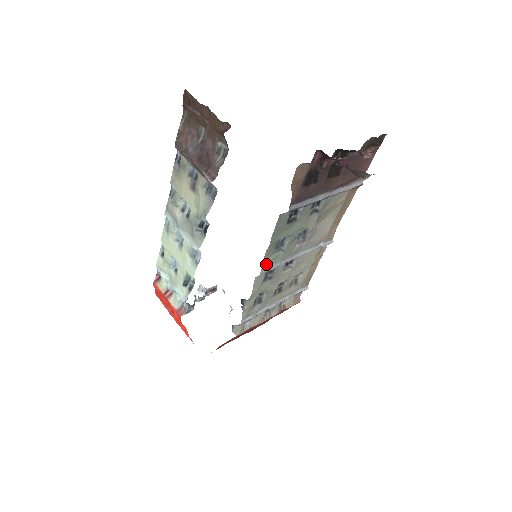
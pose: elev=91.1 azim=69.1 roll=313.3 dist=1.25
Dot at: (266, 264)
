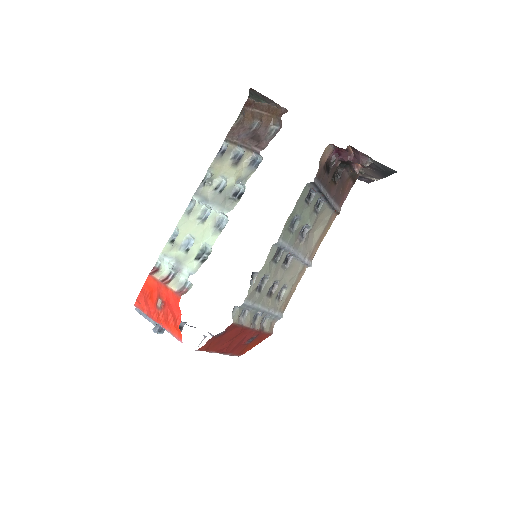
Dot at: (283, 234)
